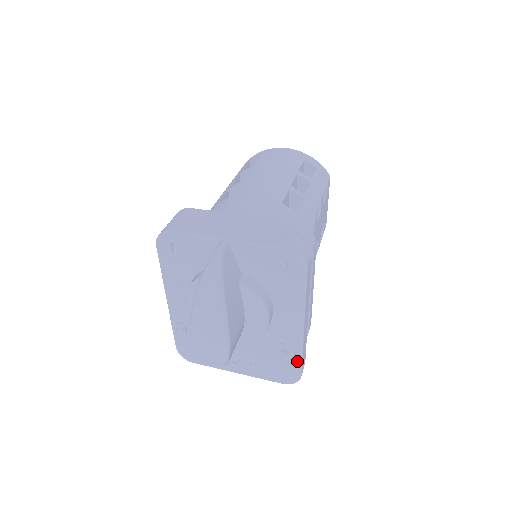
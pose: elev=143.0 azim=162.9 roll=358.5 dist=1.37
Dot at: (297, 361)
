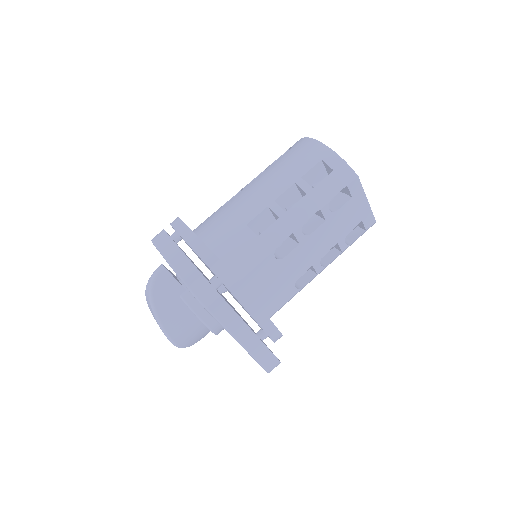
Dot at: (255, 360)
